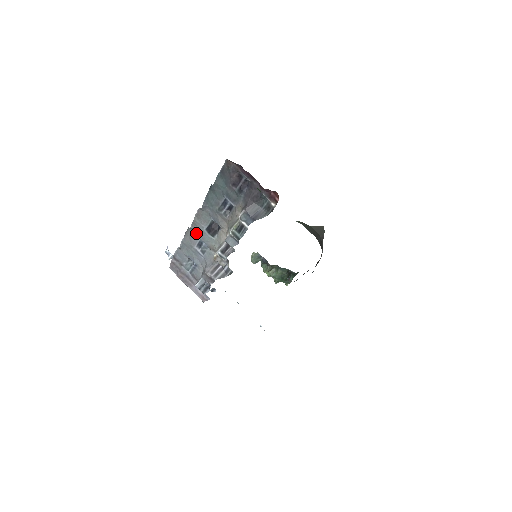
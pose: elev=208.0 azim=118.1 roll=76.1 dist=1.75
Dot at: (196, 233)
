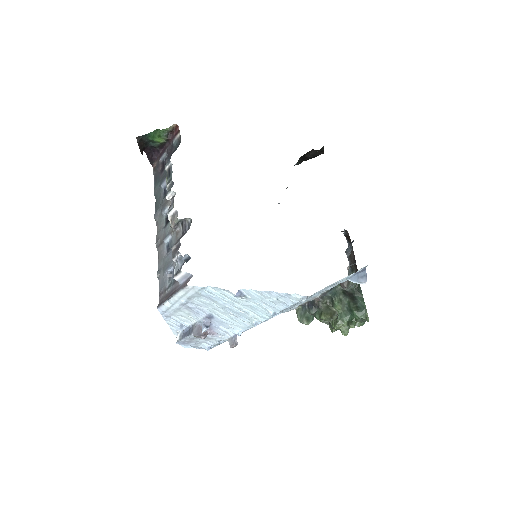
Dot at: (162, 243)
